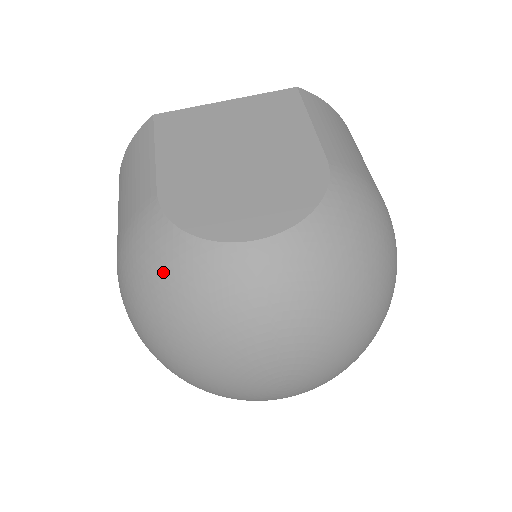
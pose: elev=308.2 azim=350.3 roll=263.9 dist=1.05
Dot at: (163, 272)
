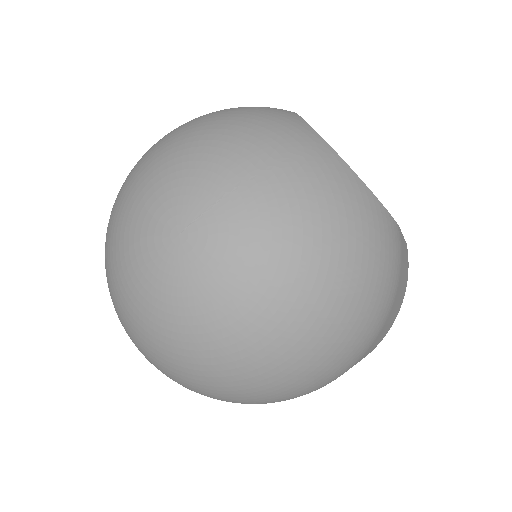
Dot at: (255, 107)
